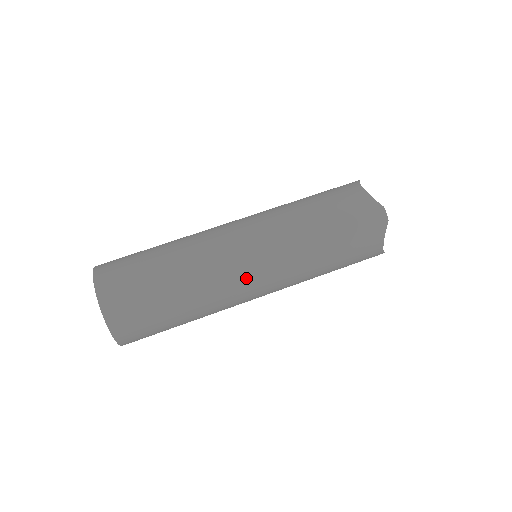
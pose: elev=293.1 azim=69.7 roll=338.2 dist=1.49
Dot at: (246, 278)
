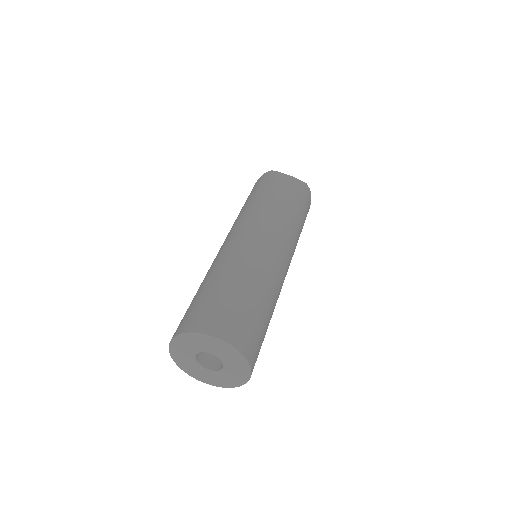
Dot at: (285, 271)
